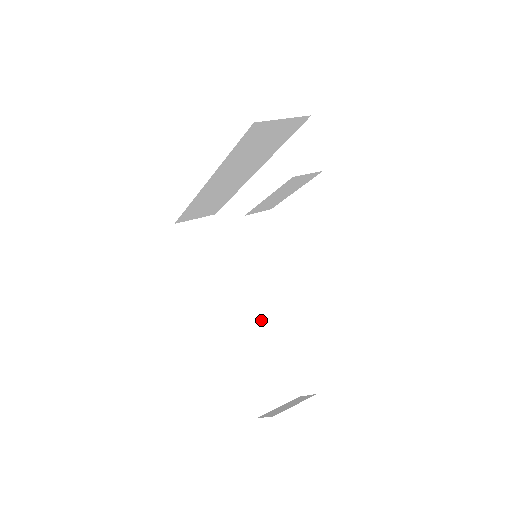
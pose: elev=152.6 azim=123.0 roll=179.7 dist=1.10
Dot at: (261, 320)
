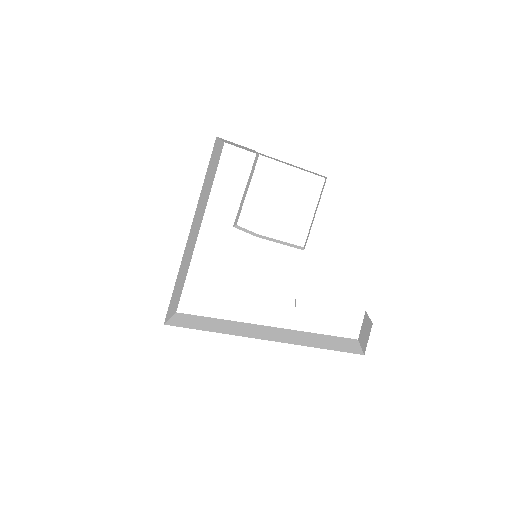
Dot at: (285, 329)
